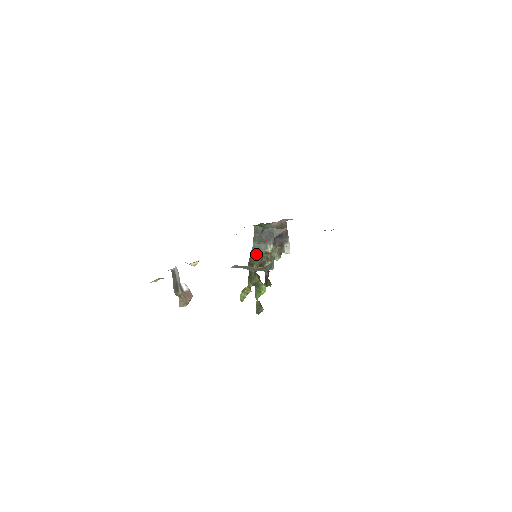
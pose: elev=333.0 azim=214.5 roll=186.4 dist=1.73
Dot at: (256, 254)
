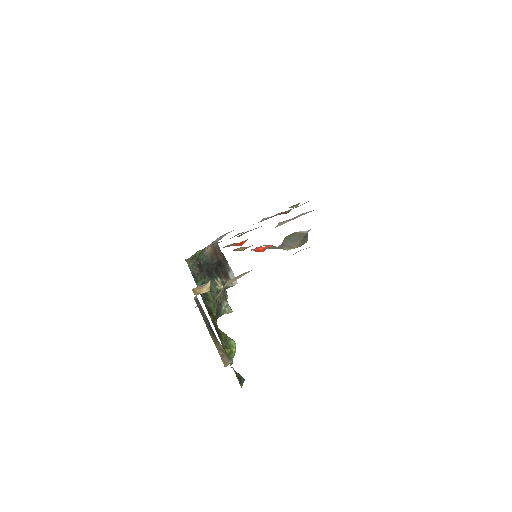
Dot at: (208, 298)
